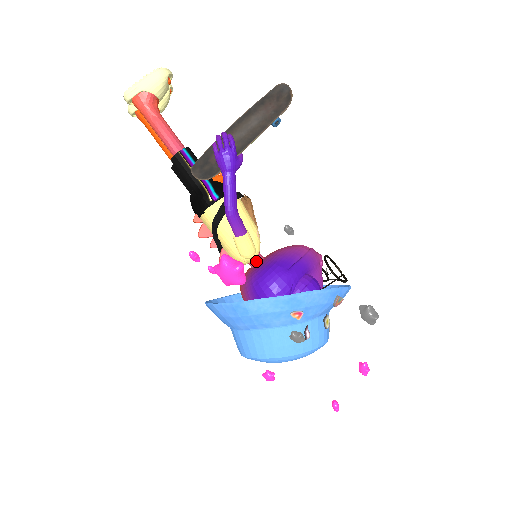
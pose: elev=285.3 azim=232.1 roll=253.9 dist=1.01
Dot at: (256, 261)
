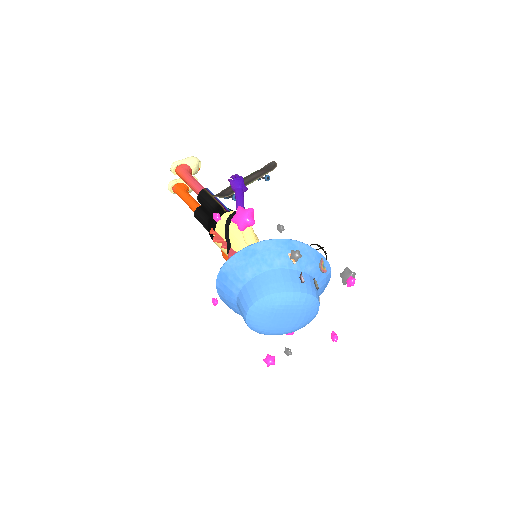
Dot at: occluded
